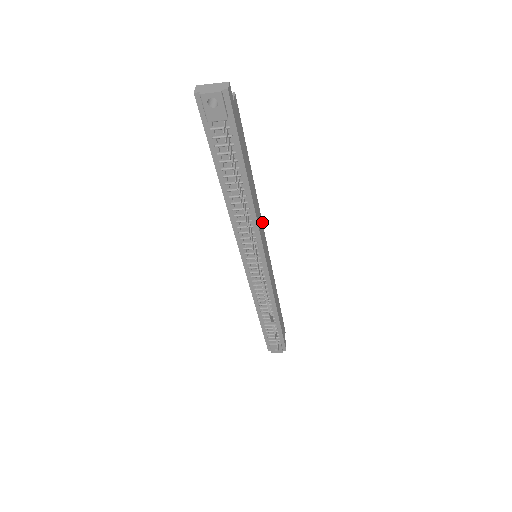
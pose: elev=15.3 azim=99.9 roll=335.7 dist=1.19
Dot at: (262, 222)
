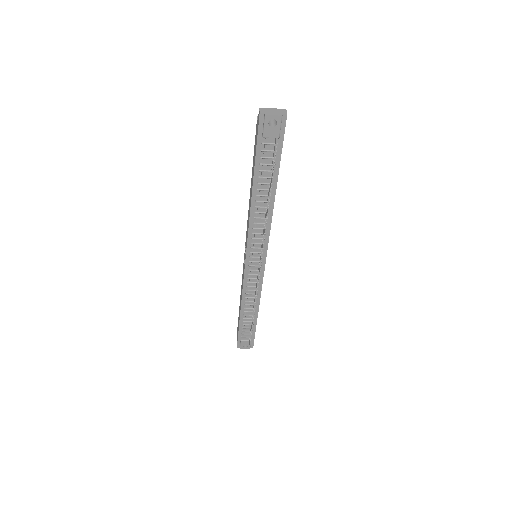
Dot at: occluded
